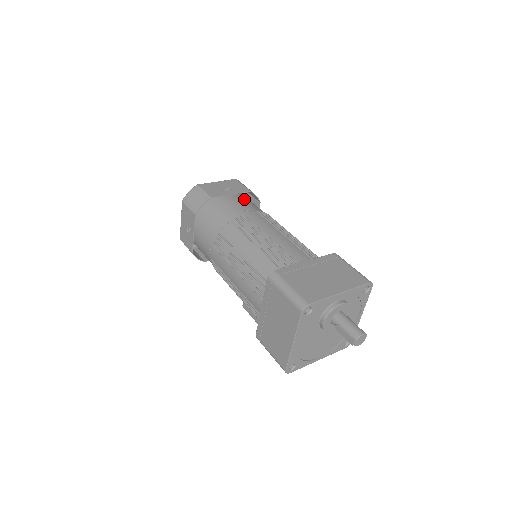
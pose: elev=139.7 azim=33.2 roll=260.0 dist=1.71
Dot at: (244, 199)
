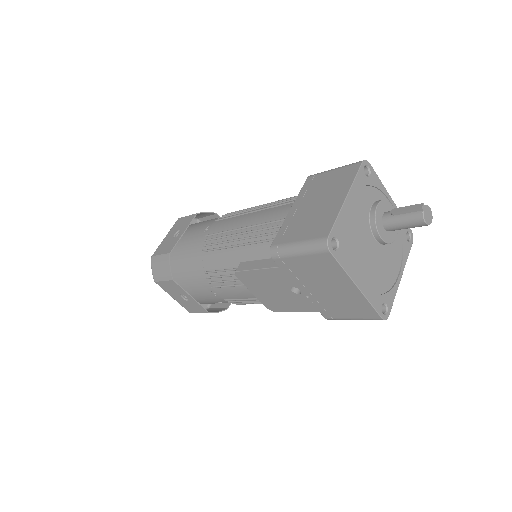
Dot at: occluded
